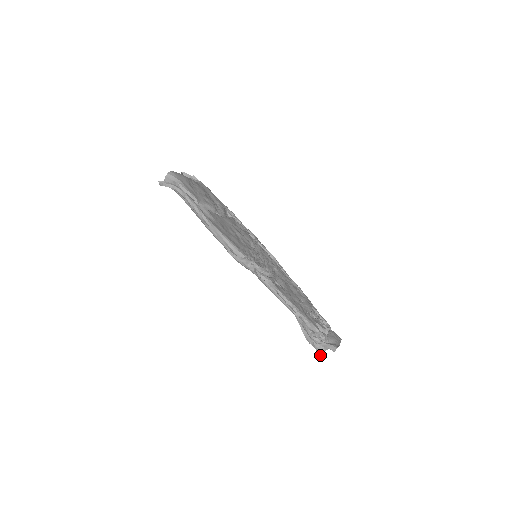
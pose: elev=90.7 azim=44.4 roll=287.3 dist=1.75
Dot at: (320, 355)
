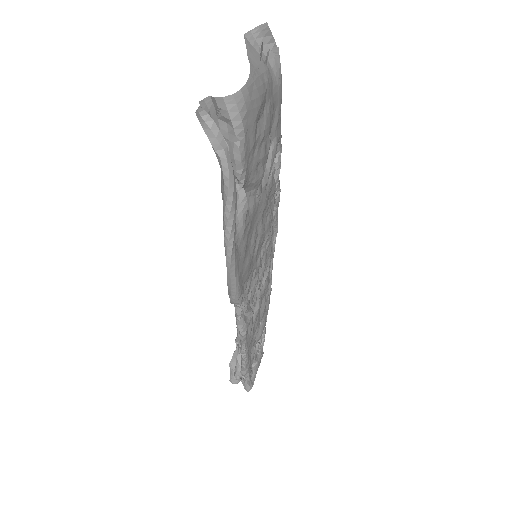
Dot at: (230, 381)
